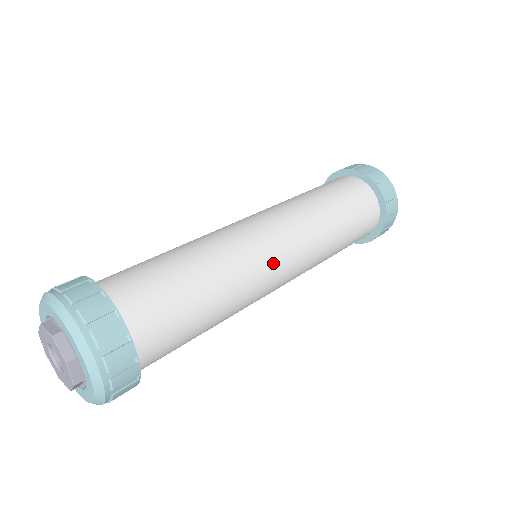
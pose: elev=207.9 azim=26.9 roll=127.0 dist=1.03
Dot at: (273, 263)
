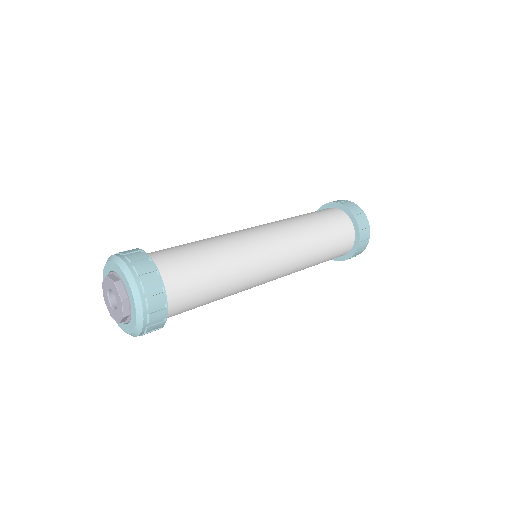
Dot at: (258, 239)
